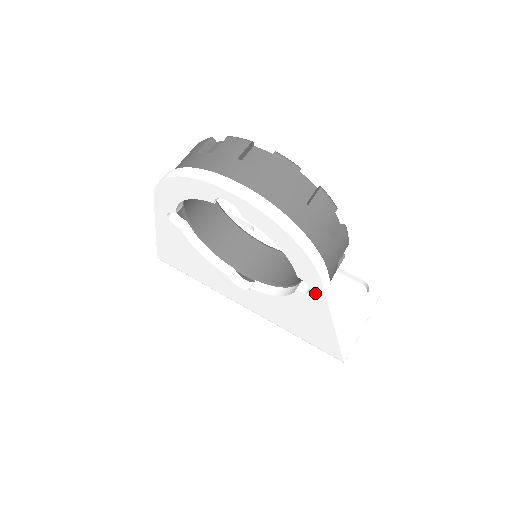
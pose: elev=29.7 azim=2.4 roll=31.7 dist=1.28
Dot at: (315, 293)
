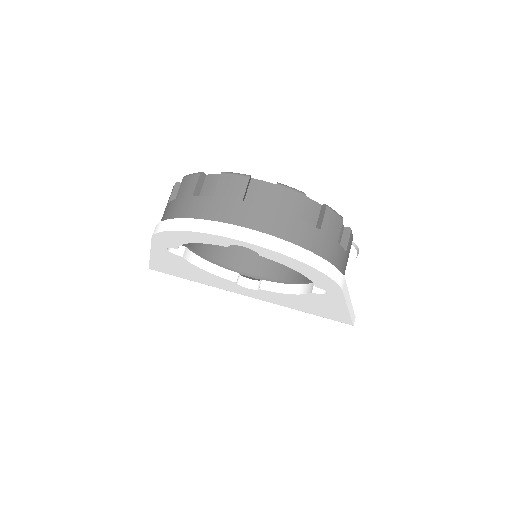
Dot at: (333, 295)
